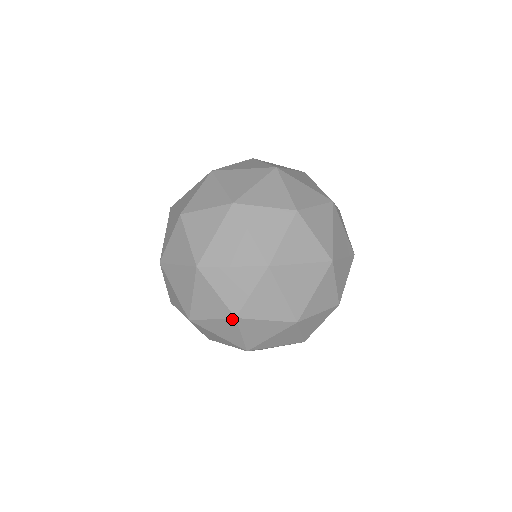
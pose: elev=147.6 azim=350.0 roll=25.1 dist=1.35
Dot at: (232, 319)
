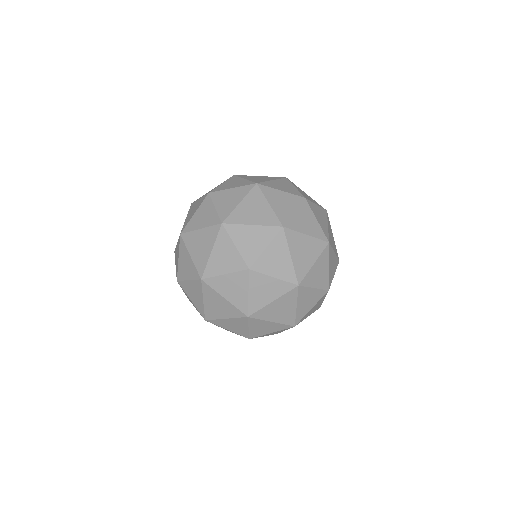
Dot at: (245, 271)
